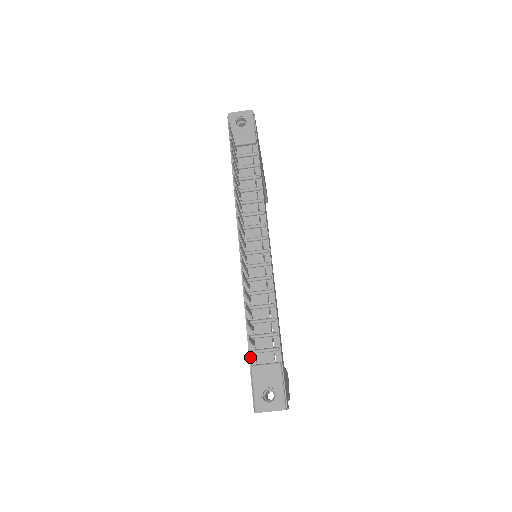
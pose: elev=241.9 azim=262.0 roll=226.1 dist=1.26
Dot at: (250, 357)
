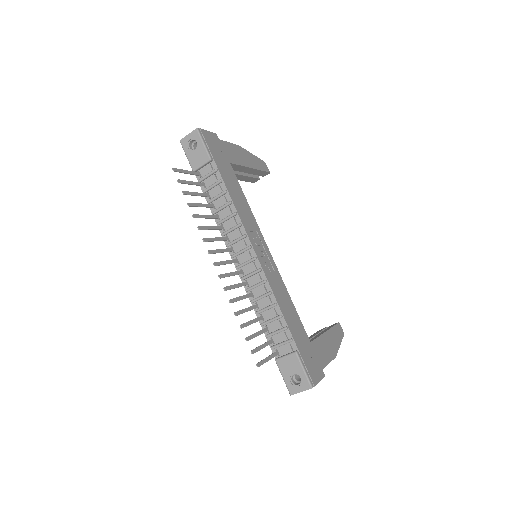
Dot at: occluded
